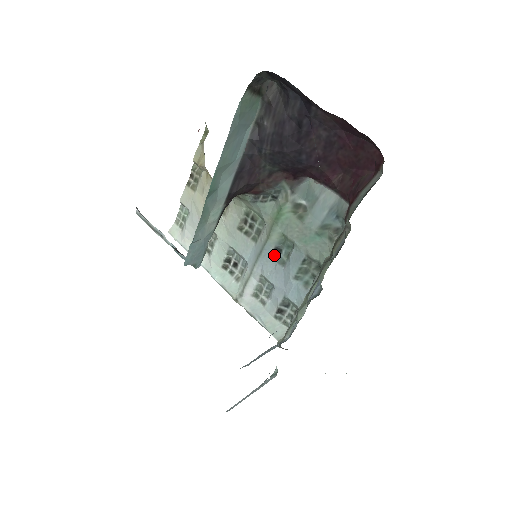
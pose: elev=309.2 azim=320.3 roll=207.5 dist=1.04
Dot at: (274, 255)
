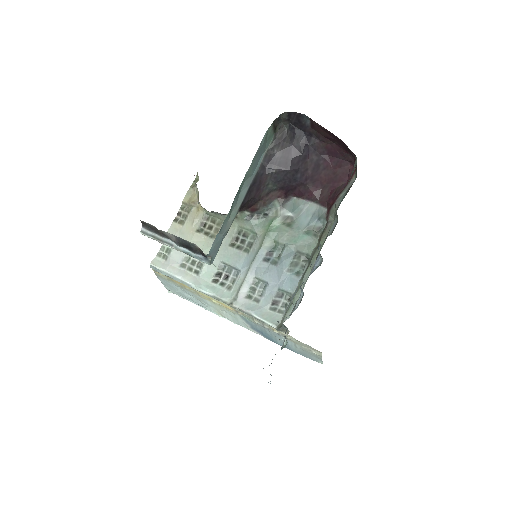
Dot at: (266, 258)
